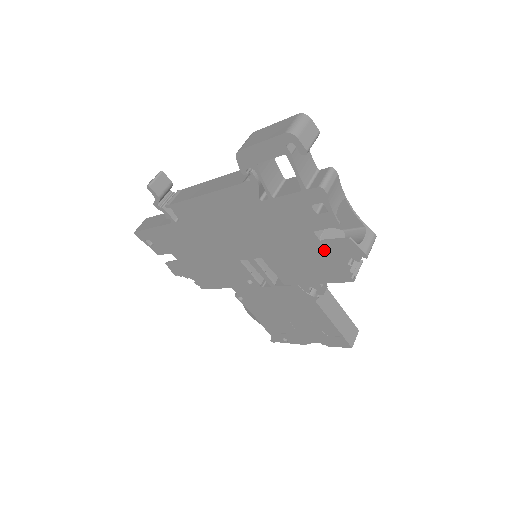
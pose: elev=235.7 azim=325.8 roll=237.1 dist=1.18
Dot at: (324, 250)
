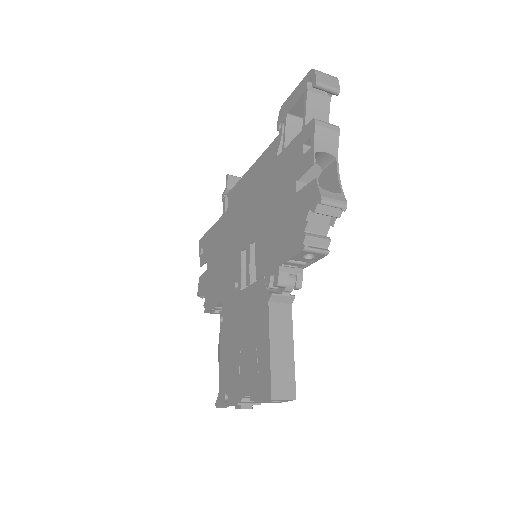
Dot at: (296, 206)
